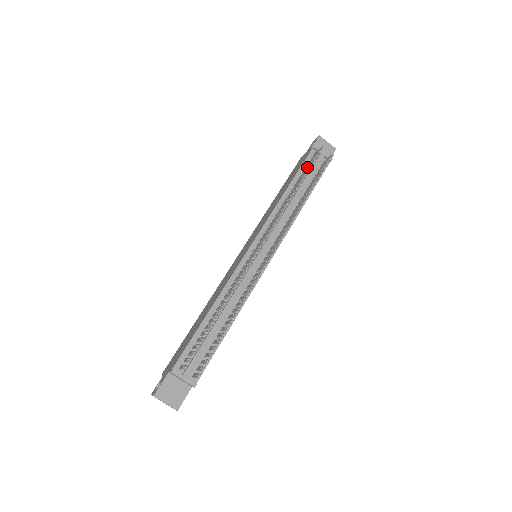
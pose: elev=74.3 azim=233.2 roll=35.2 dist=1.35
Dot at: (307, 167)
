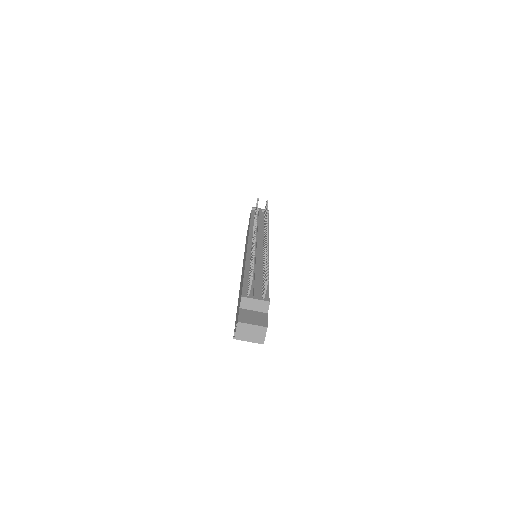
Dot at: (255, 210)
